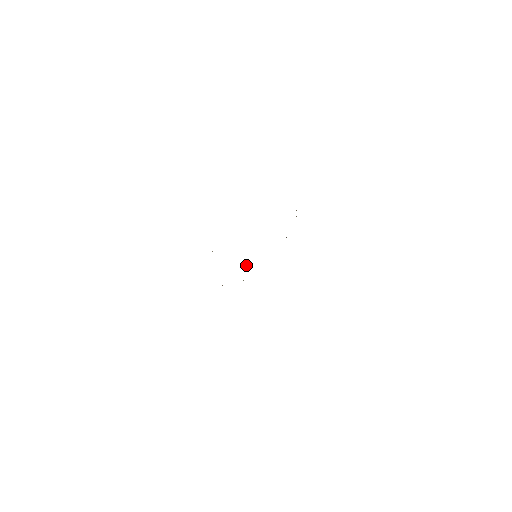
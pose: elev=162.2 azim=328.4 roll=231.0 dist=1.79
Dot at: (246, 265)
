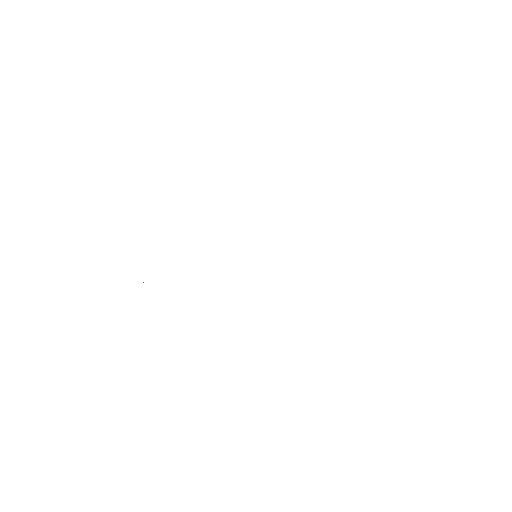
Dot at: occluded
